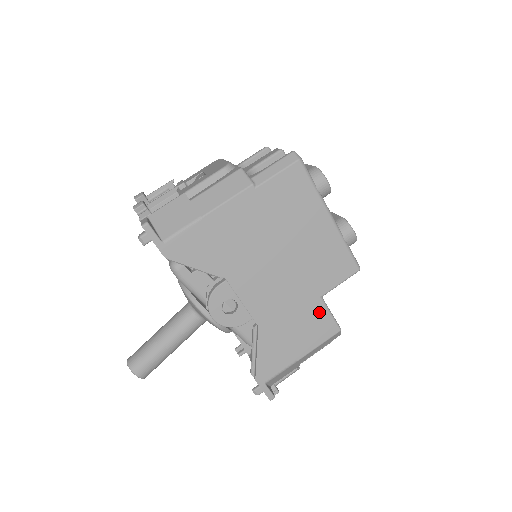
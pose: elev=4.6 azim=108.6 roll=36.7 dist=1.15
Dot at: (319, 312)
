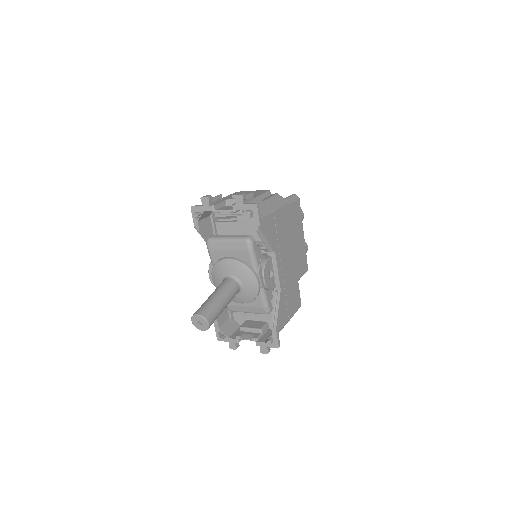
Dot at: (297, 290)
